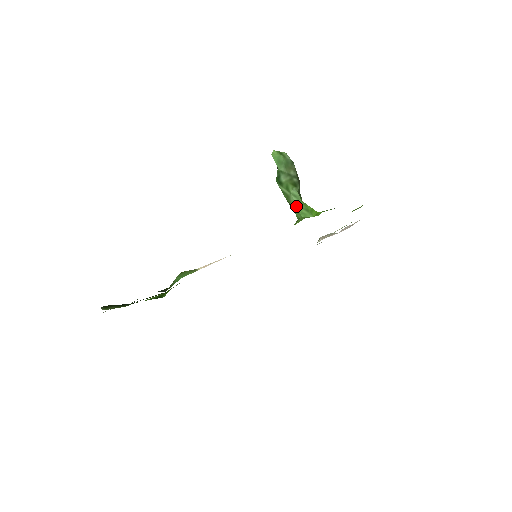
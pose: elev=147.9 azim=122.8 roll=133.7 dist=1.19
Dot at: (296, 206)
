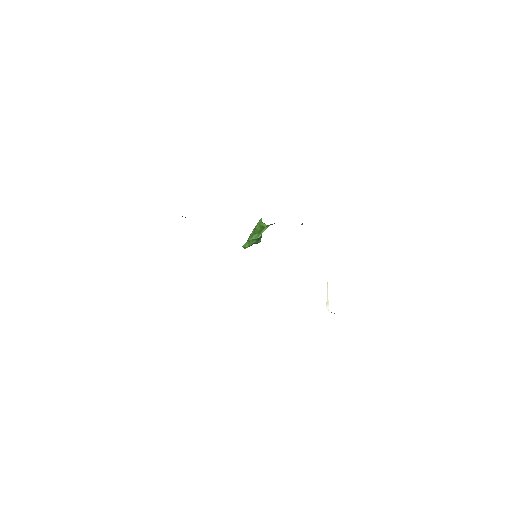
Dot at: (258, 223)
